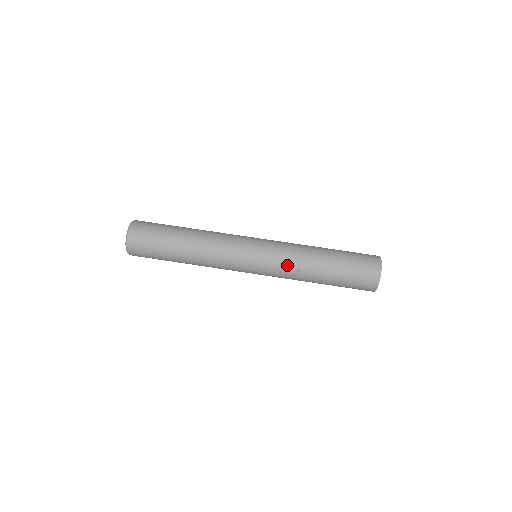
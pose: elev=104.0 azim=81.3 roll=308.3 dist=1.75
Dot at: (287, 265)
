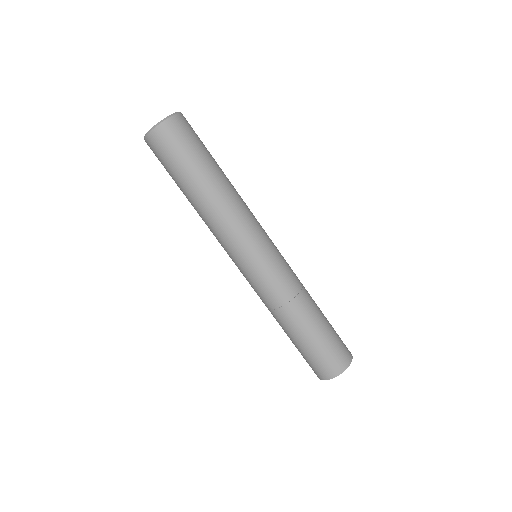
Dot at: (263, 299)
